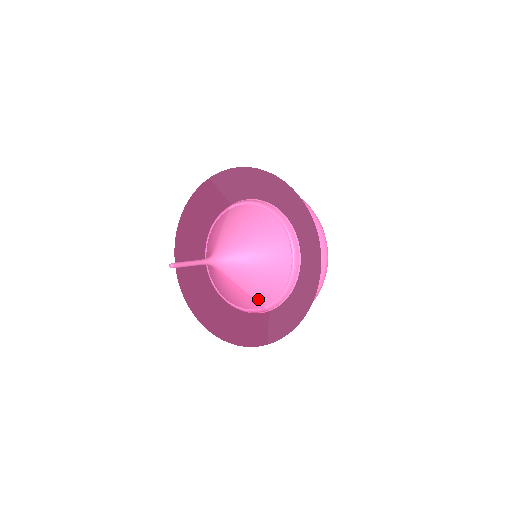
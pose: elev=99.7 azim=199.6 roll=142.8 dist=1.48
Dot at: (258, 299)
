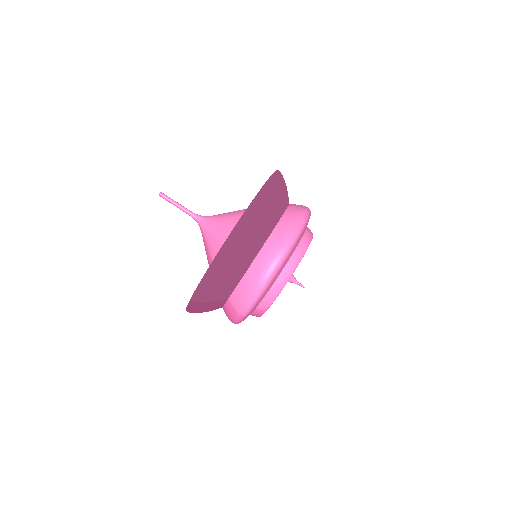
Dot at: occluded
